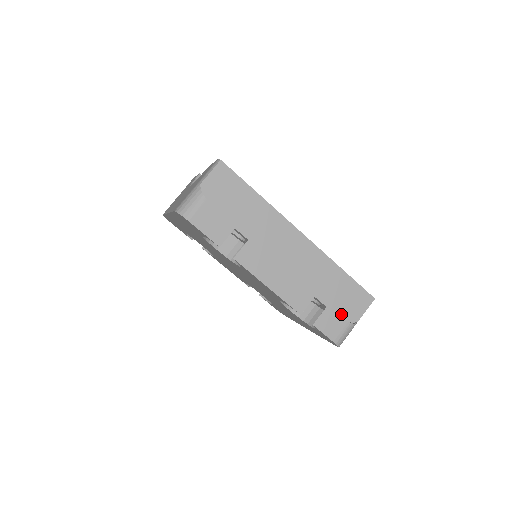
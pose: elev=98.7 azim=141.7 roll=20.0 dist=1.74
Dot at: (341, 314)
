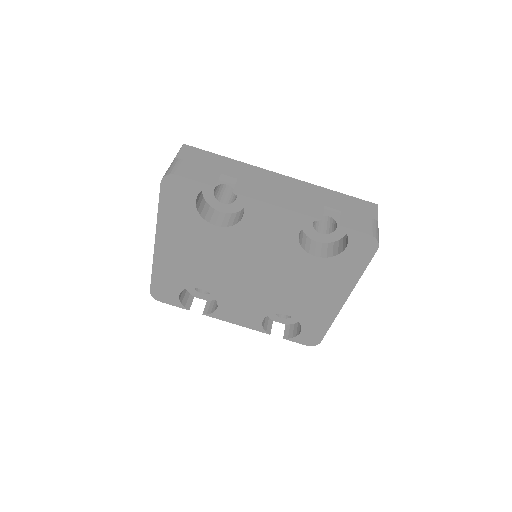
Dot at: occluded
